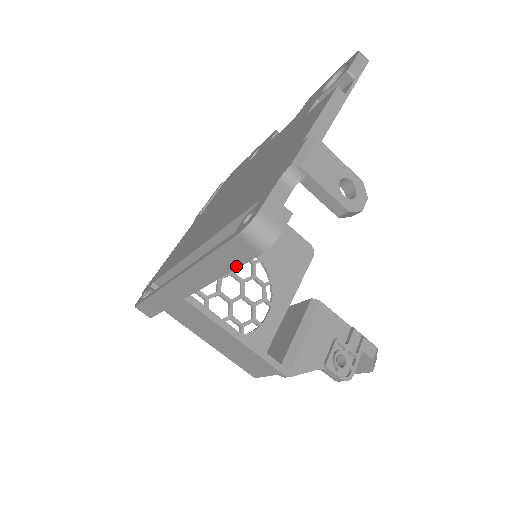
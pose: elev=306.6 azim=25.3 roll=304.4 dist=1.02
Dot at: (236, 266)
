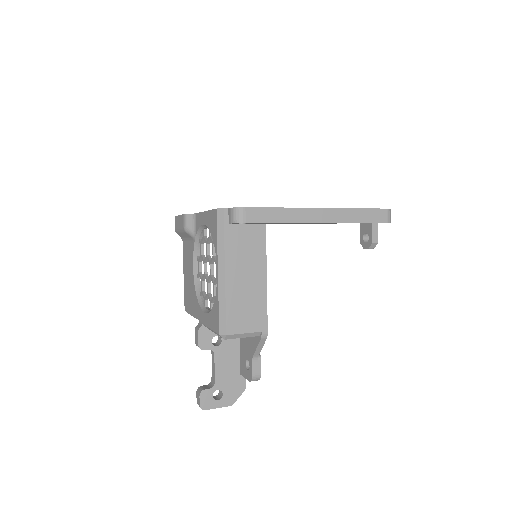
Dot at: (369, 221)
